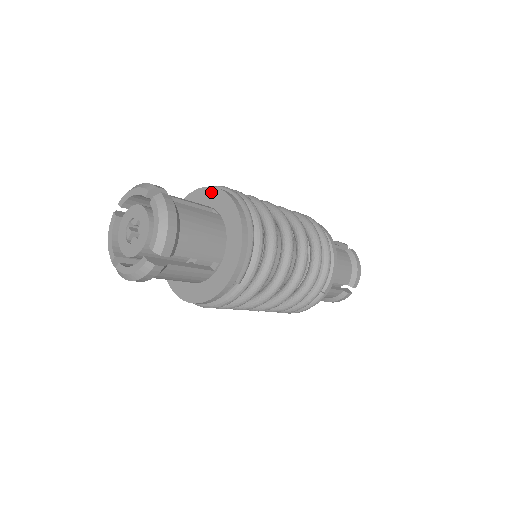
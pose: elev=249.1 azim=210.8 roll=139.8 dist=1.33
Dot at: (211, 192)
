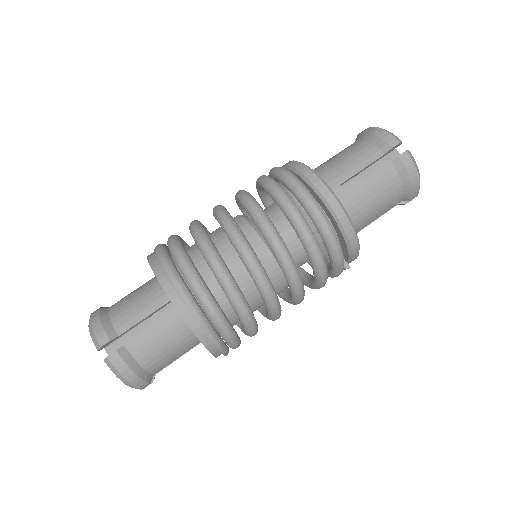
Dot at: (159, 282)
